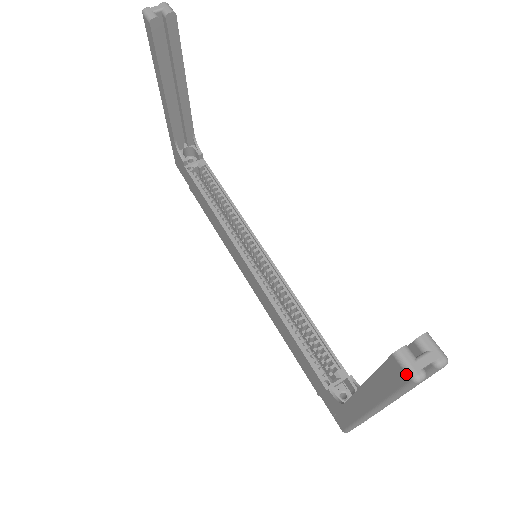
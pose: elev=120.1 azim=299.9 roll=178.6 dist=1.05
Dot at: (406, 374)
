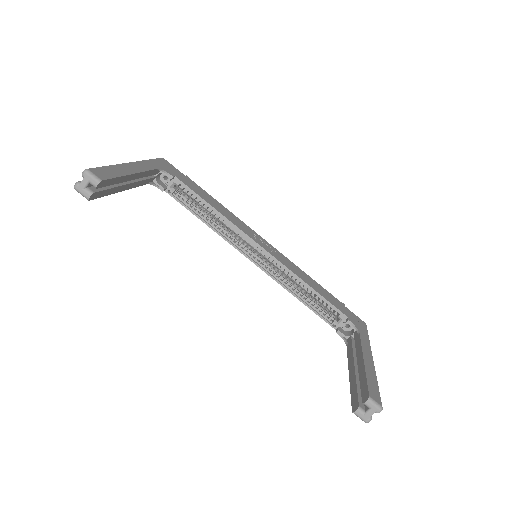
Dot at: (361, 419)
